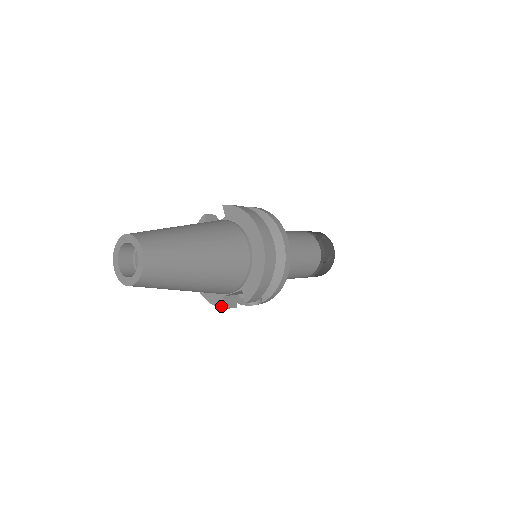
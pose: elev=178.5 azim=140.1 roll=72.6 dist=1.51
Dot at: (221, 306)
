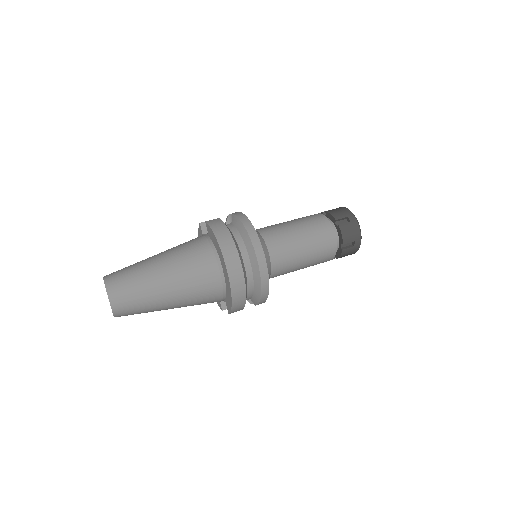
Dot at: (220, 306)
